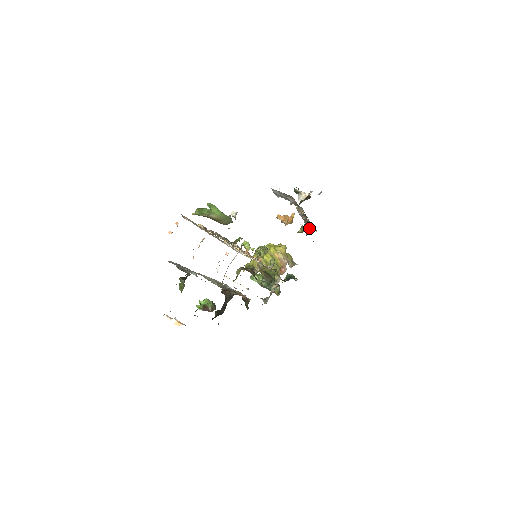
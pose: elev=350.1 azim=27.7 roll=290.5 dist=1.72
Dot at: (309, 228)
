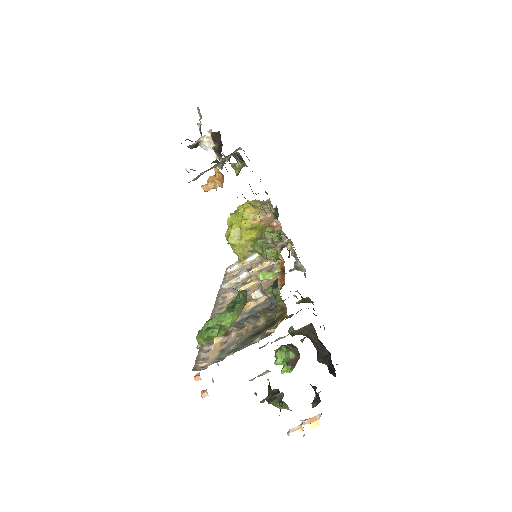
Dot at: occluded
